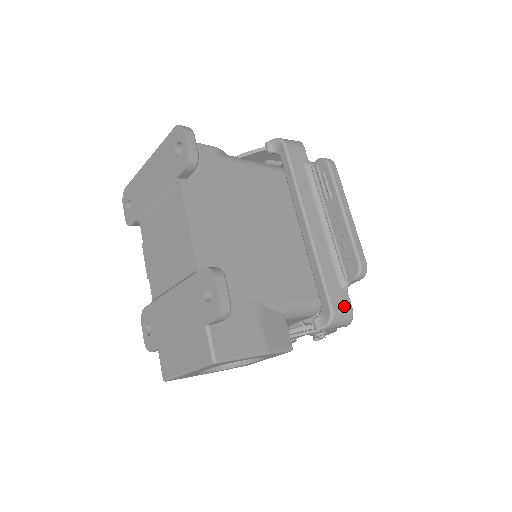
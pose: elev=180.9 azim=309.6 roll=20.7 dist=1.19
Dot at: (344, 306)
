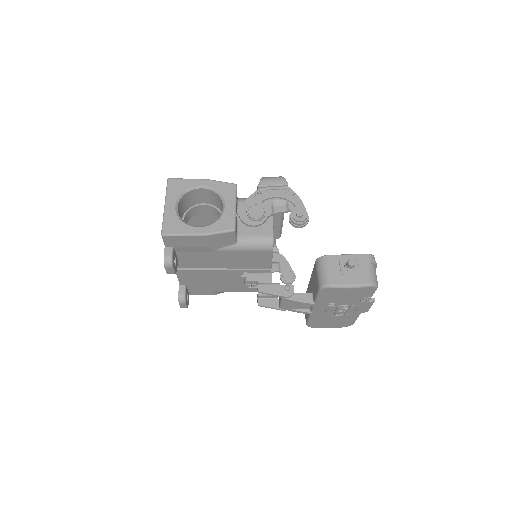
Dot at: occluded
